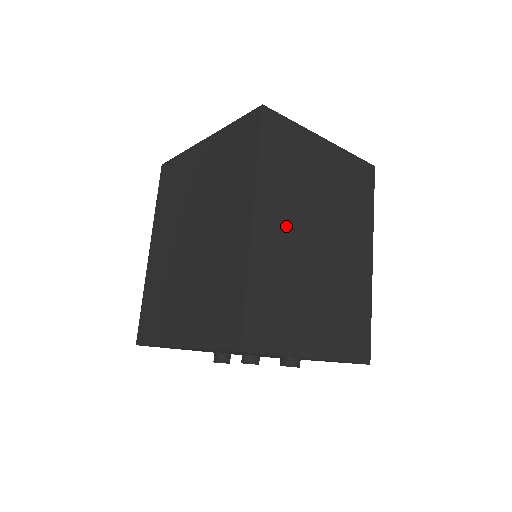
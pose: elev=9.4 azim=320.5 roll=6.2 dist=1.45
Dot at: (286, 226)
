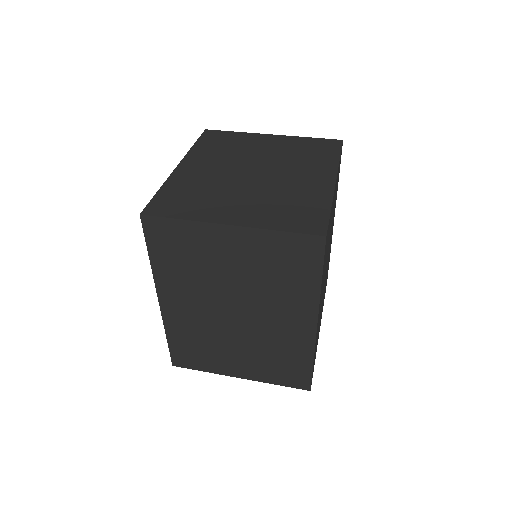
Dot at: (193, 303)
